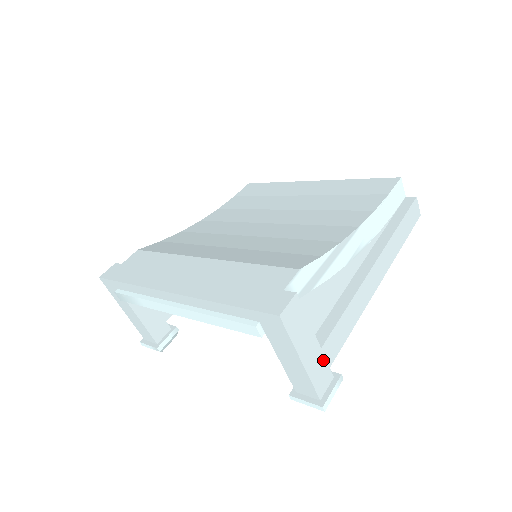
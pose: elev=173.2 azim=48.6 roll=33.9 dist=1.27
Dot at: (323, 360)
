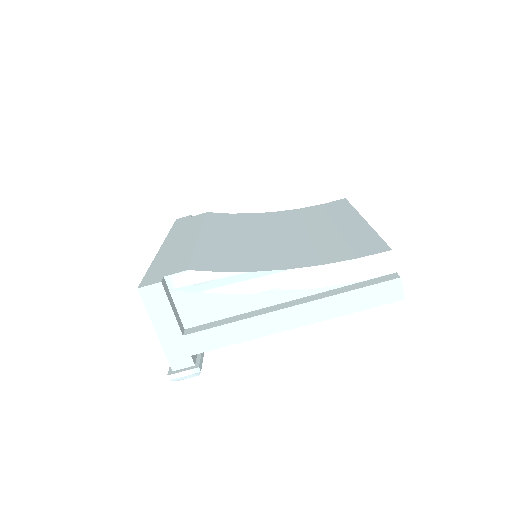
Dot at: (184, 345)
